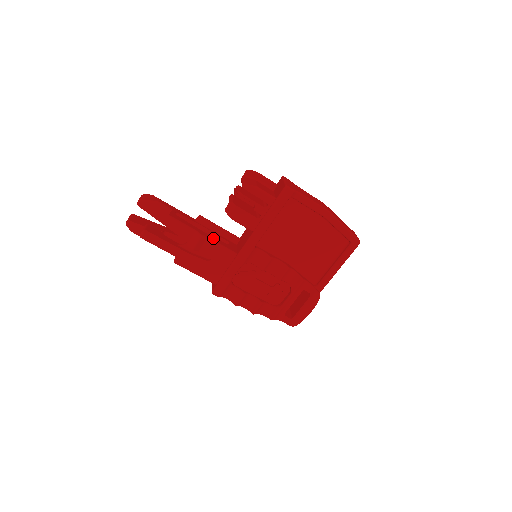
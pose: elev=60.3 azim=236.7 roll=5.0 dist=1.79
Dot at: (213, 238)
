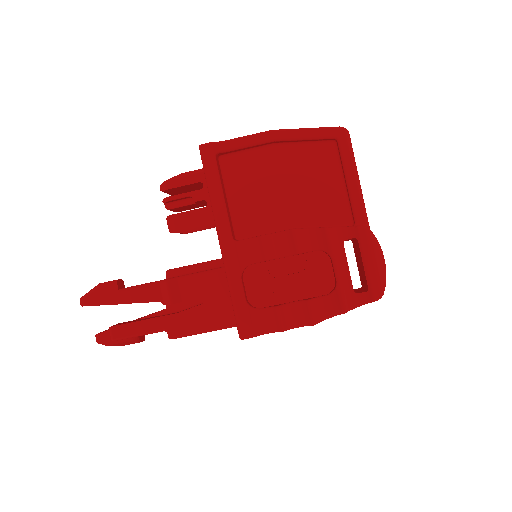
Dot at: occluded
